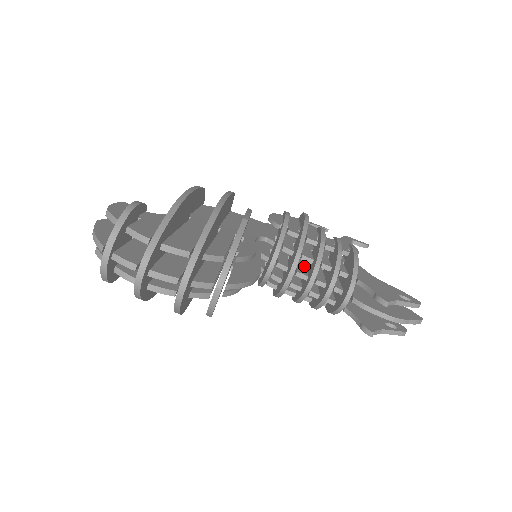
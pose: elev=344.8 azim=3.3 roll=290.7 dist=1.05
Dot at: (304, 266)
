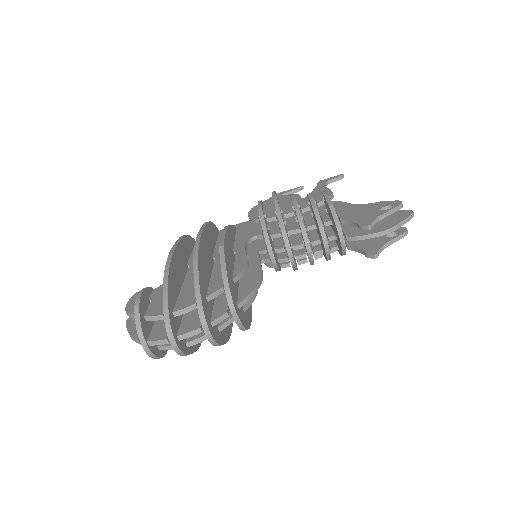
Dot at: (297, 236)
